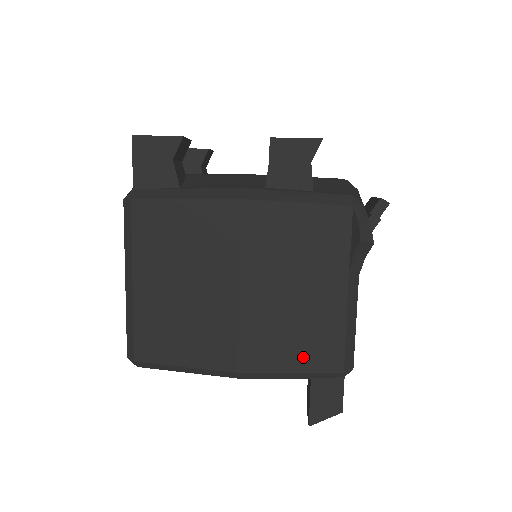
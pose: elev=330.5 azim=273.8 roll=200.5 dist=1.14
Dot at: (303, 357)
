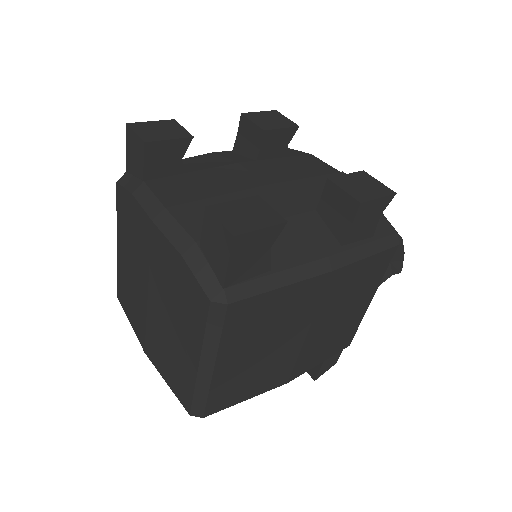
Dot at: (331, 351)
